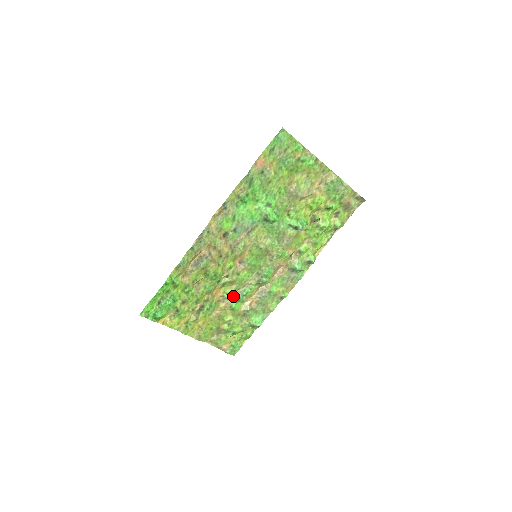
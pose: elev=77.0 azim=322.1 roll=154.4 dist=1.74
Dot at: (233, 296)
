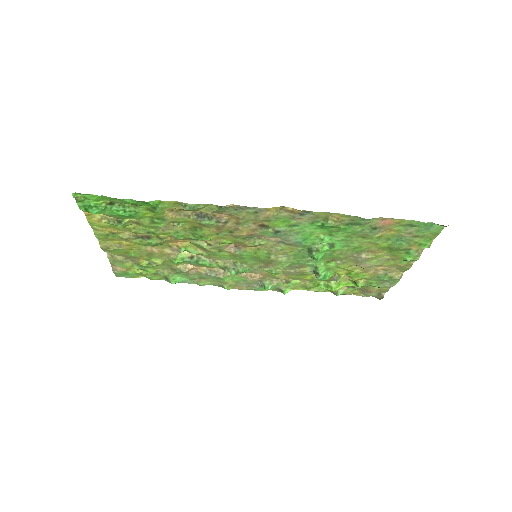
Dot at: (188, 254)
